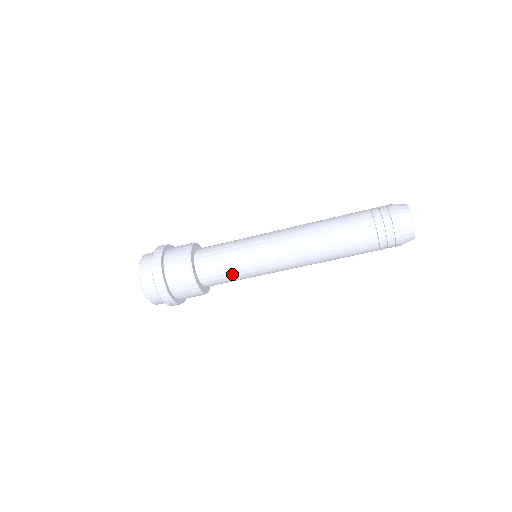
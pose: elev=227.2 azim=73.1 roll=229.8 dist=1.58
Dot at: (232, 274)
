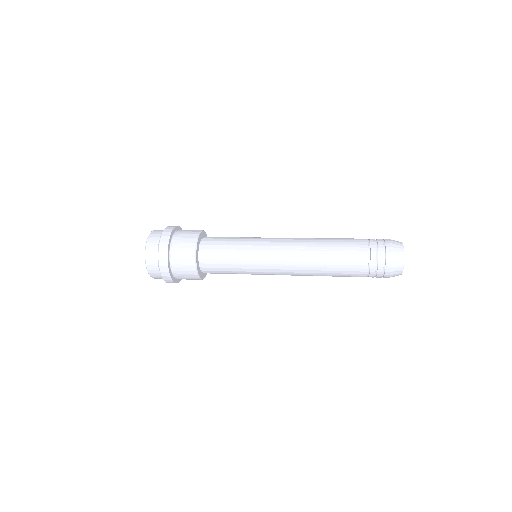
Dot at: (231, 269)
